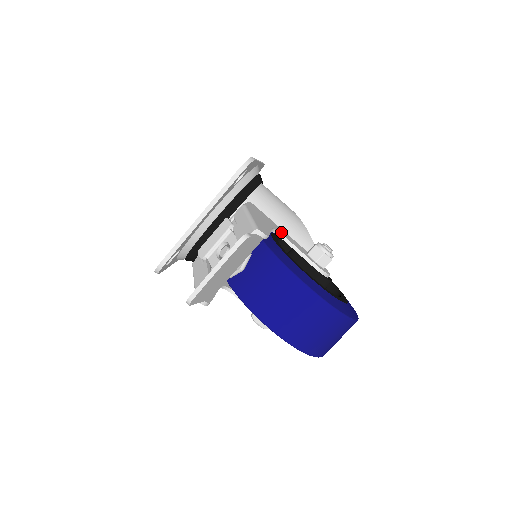
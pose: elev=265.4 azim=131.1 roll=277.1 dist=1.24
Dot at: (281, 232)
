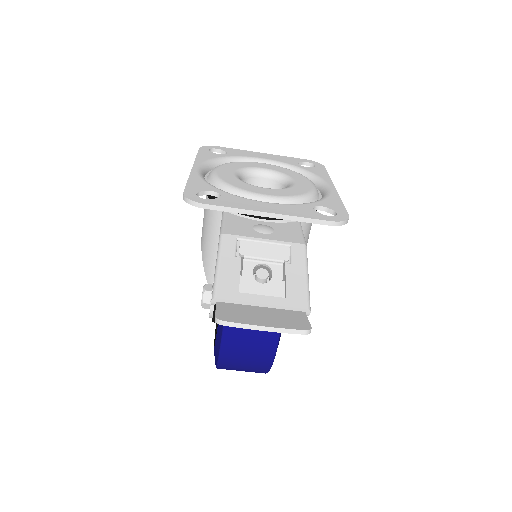
Dot at: occluded
